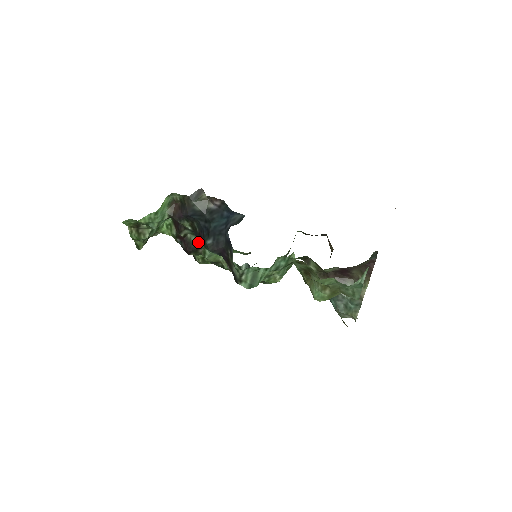
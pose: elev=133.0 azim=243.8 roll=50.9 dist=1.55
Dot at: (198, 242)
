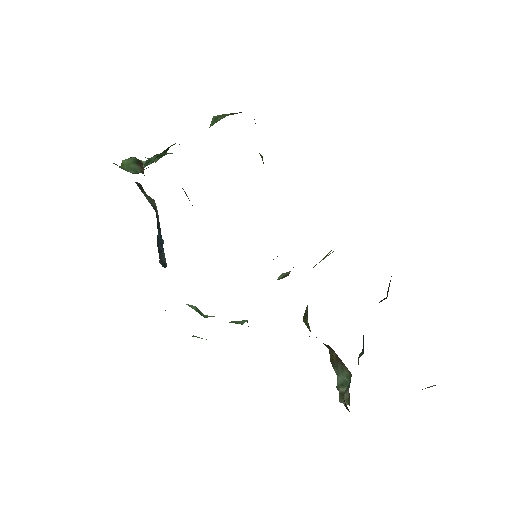
Dot at: occluded
